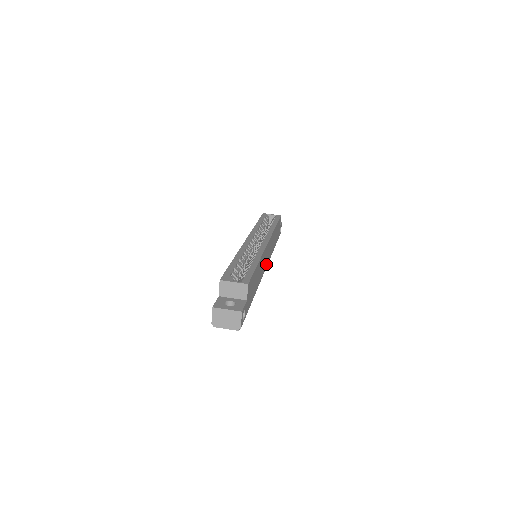
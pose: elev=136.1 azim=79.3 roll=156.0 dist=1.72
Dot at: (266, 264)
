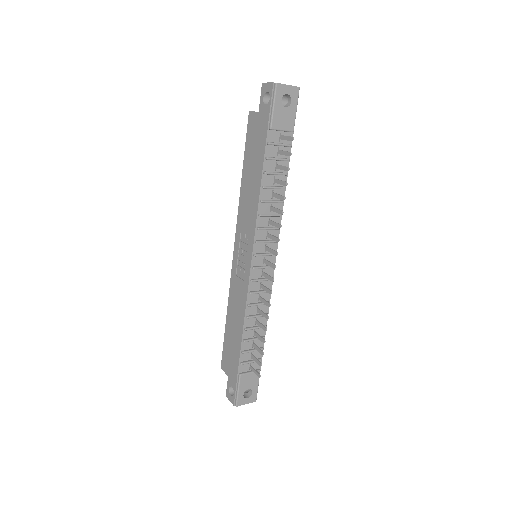
Dot at: occluded
